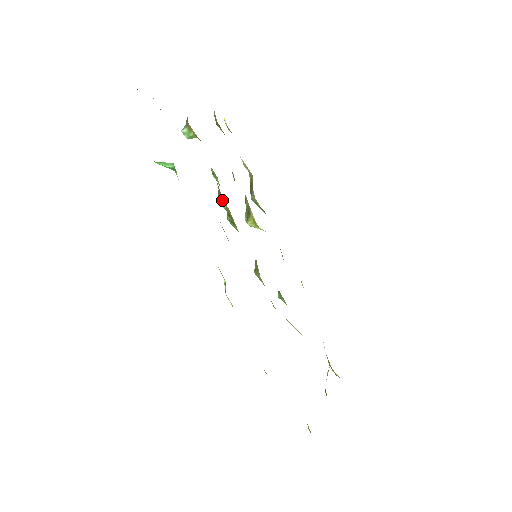
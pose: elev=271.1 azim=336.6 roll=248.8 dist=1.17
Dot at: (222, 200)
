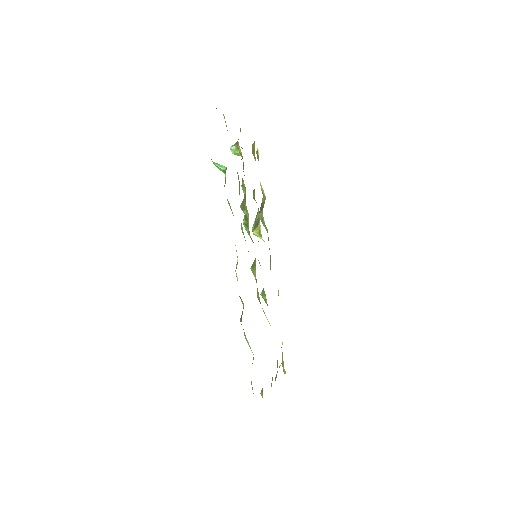
Dot at: (245, 206)
